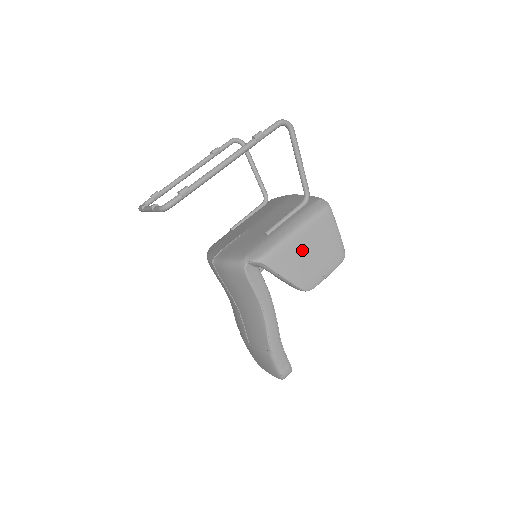
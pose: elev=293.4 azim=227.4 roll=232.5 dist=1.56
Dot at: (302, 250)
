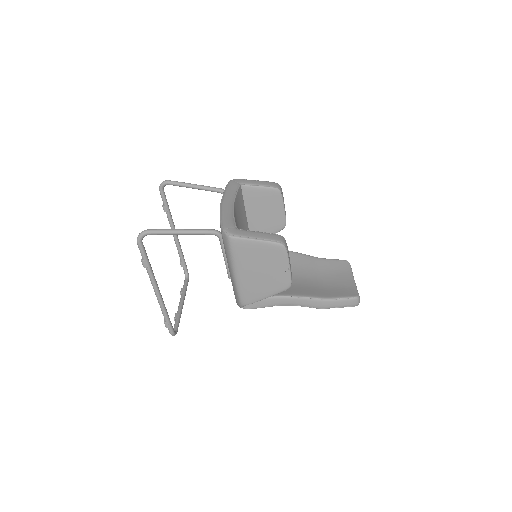
Dot at: (253, 277)
